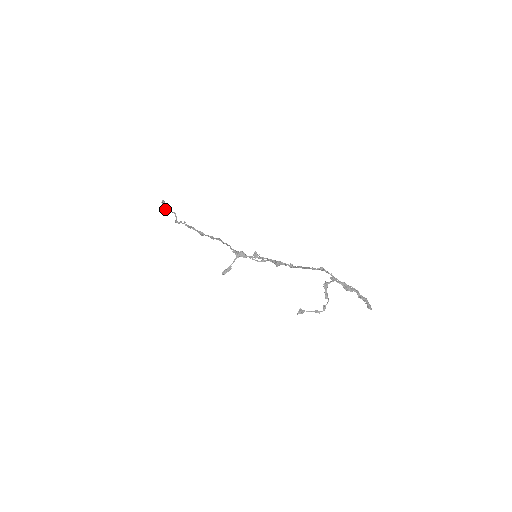
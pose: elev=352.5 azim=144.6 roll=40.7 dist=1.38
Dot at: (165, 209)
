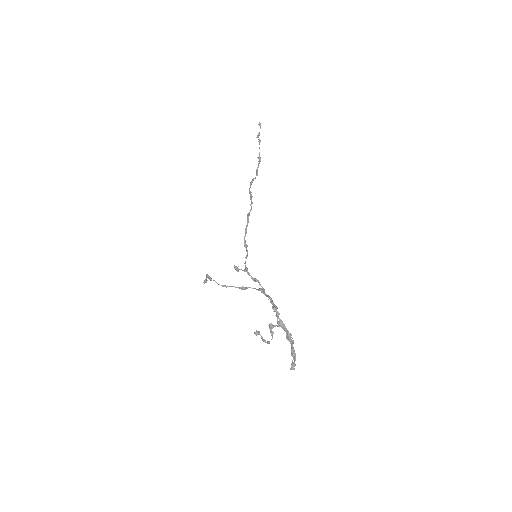
Dot at: (258, 136)
